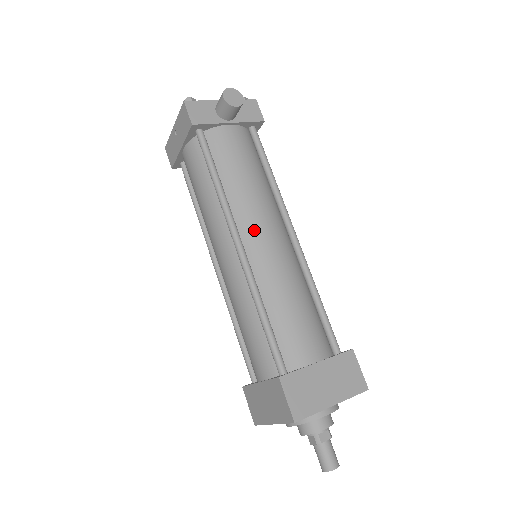
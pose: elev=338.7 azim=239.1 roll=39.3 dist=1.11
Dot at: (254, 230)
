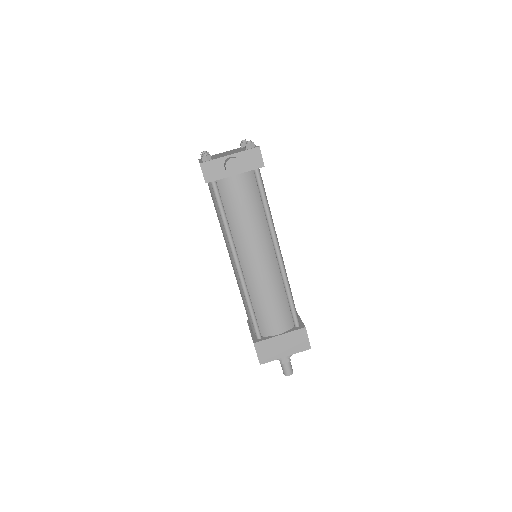
Dot at: (248, 256)
